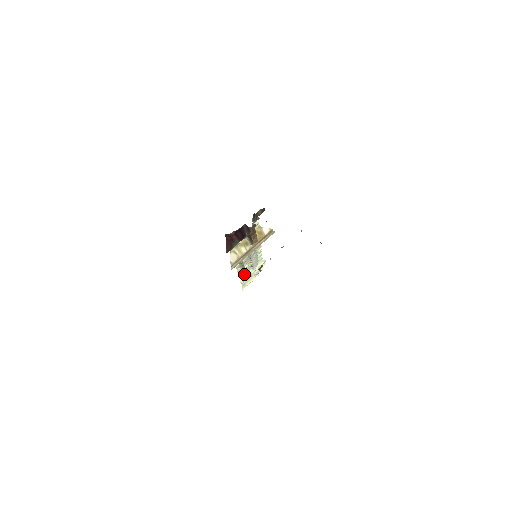
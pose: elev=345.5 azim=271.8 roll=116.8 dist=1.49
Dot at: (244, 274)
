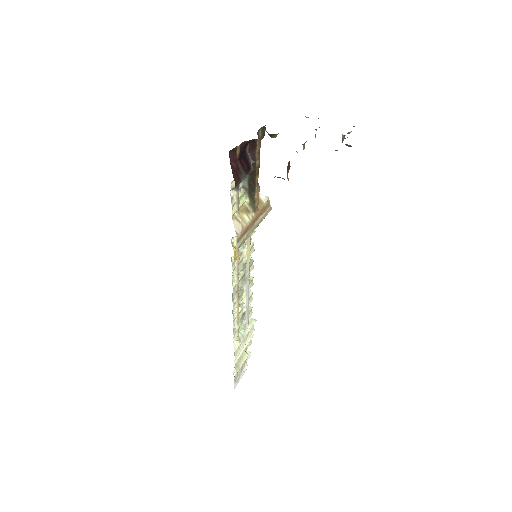
Dot at: (237, 332)
